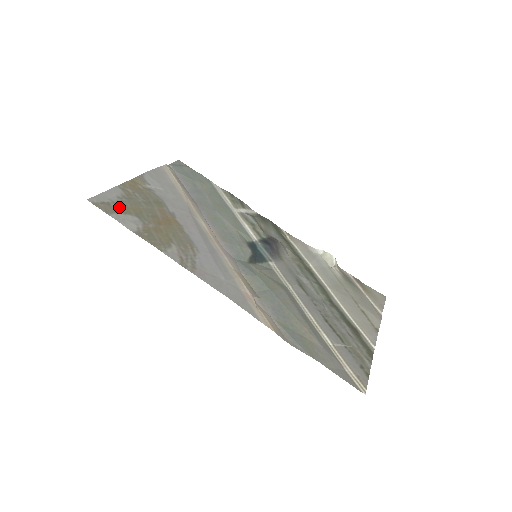
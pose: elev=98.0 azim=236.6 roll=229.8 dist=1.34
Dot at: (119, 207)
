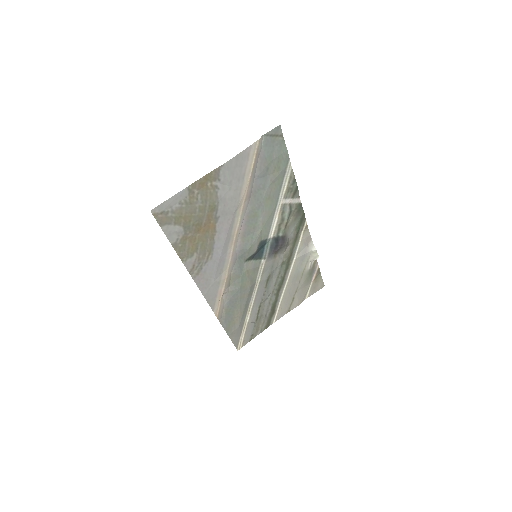
Dot at: (174, 217)
